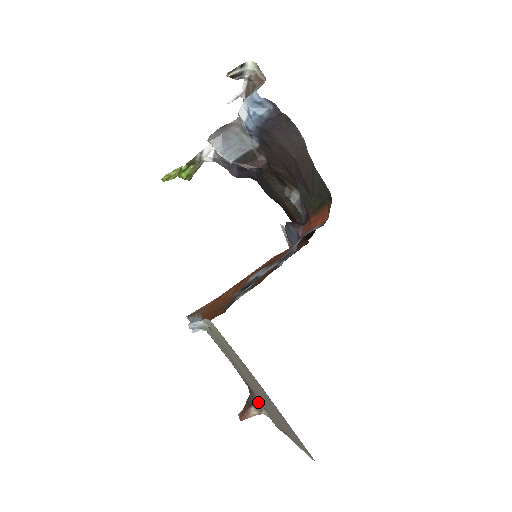
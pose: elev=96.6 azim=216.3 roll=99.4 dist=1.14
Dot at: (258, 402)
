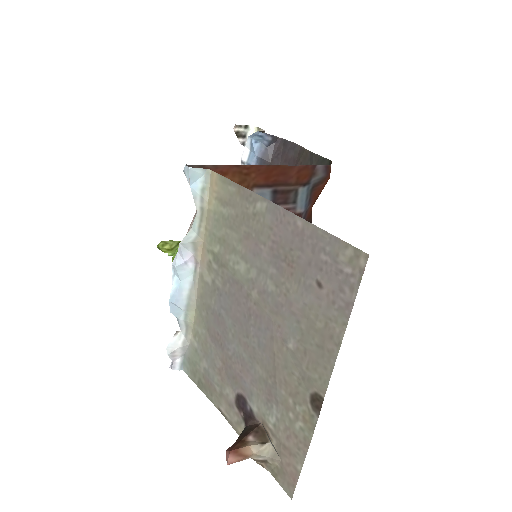
Dot at: (260, 426)
